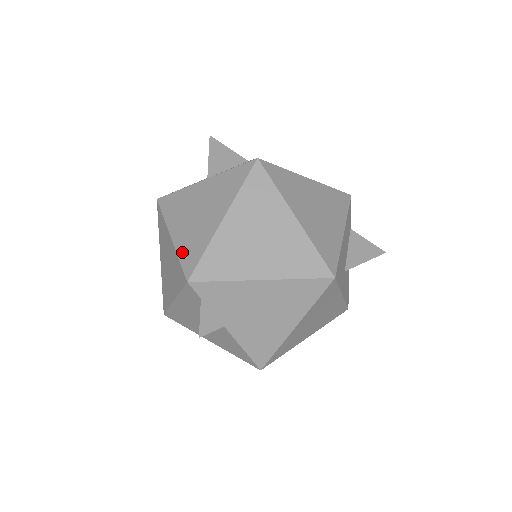
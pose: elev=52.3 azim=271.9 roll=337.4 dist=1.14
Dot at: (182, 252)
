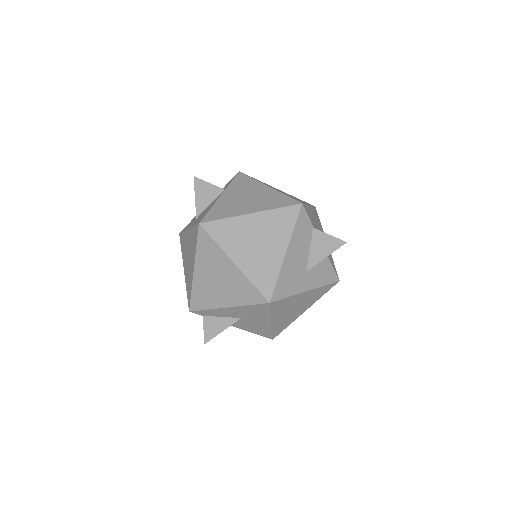
Dot at: (187, 287)
